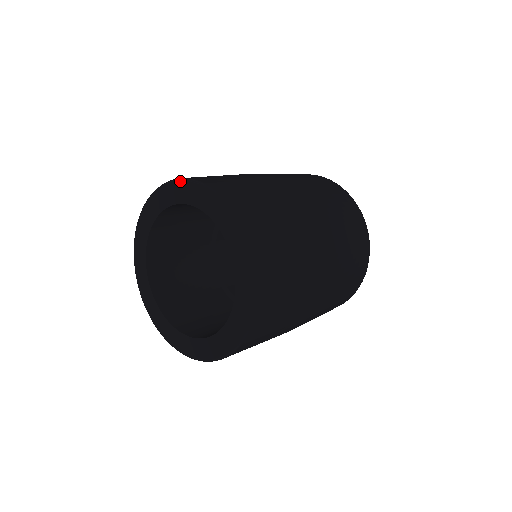
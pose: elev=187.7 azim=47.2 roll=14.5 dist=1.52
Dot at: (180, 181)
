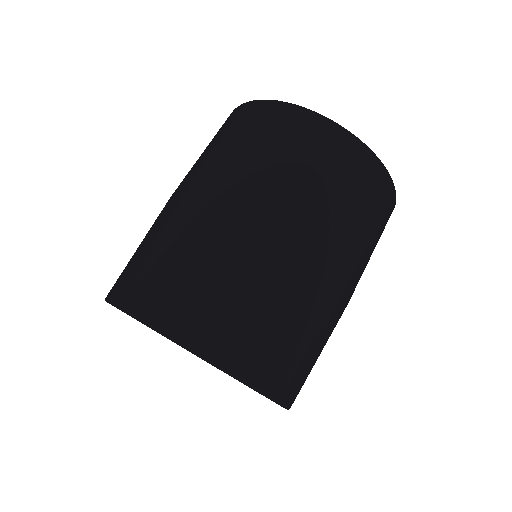
Dot at: occluded
